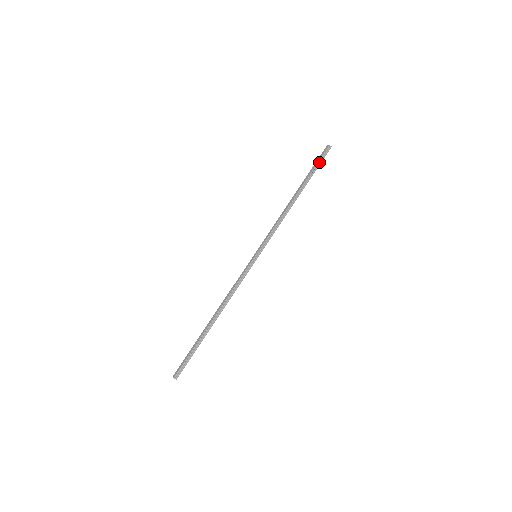
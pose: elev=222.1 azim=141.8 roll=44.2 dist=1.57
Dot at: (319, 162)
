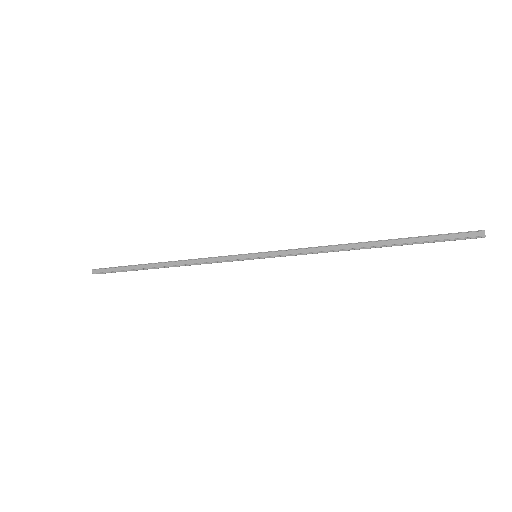
Dot at: (443, 239)
